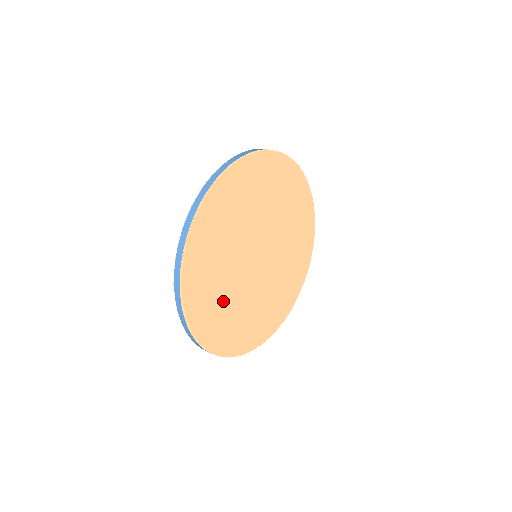
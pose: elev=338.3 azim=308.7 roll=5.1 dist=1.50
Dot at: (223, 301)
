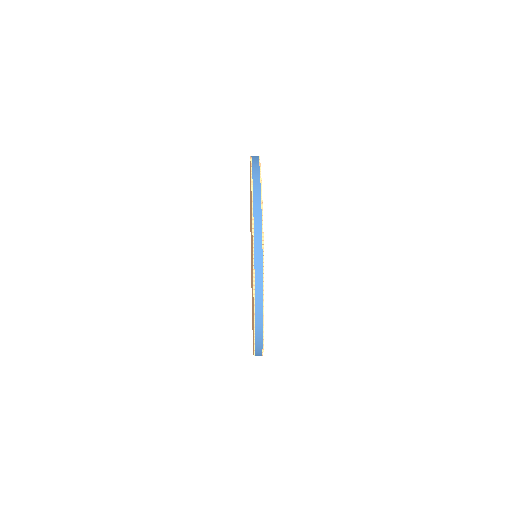
Dot at: occluded
